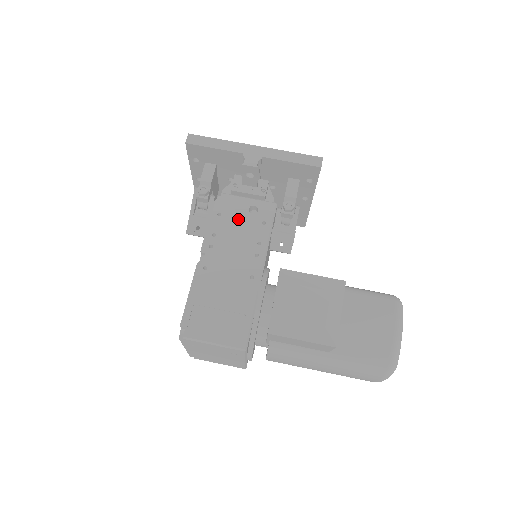
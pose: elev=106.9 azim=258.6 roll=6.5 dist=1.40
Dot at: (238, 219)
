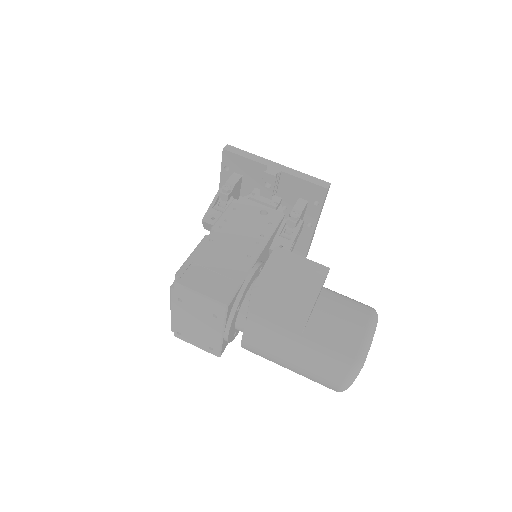
Dot at: (249, 215)
